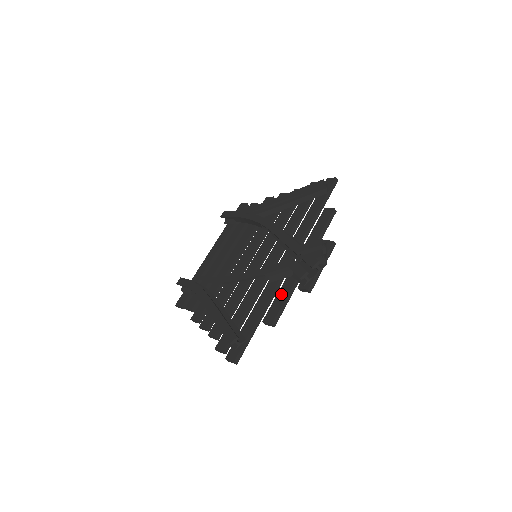
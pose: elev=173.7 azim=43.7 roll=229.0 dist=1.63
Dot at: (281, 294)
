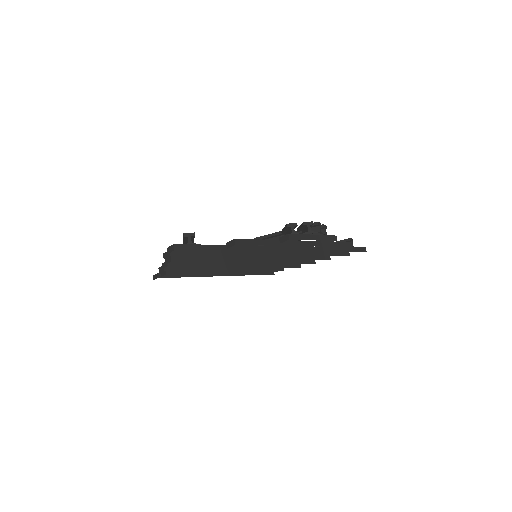
Dot at: occluded
